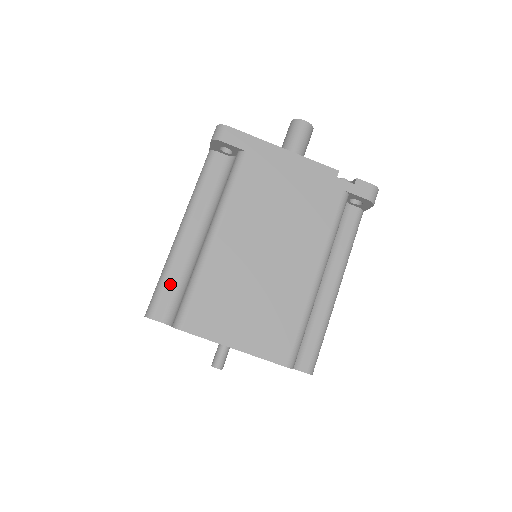
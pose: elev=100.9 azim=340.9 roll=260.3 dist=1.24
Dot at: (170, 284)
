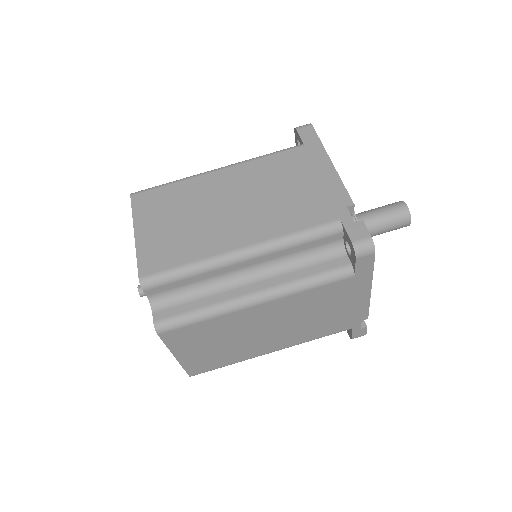
Dot at: (186, 281)
